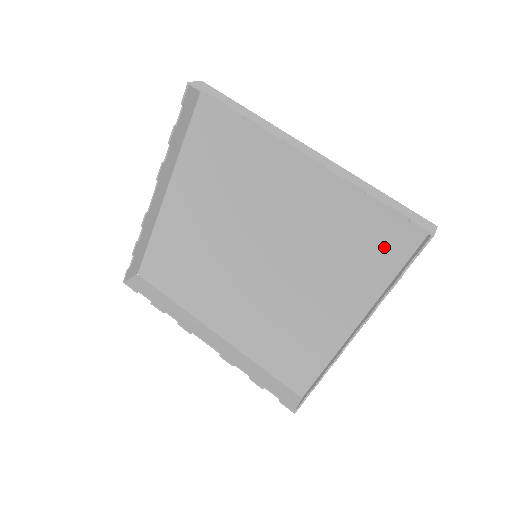
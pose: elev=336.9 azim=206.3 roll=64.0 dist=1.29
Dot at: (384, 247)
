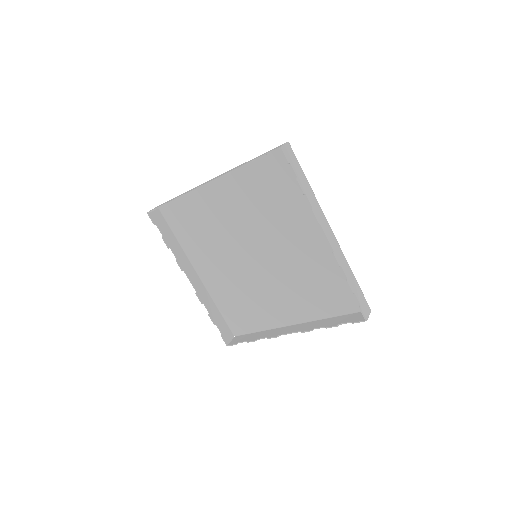
Dot at: (337, 301)
